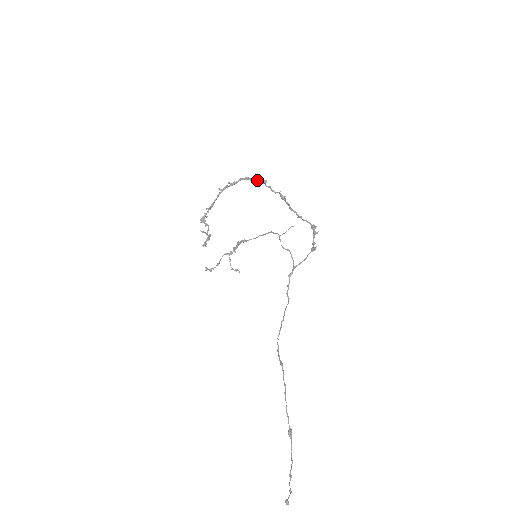
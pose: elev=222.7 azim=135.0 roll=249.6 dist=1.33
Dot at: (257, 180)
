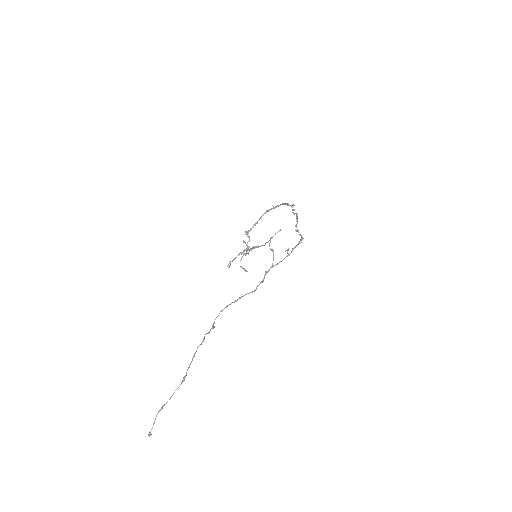
Dot at: occluded
